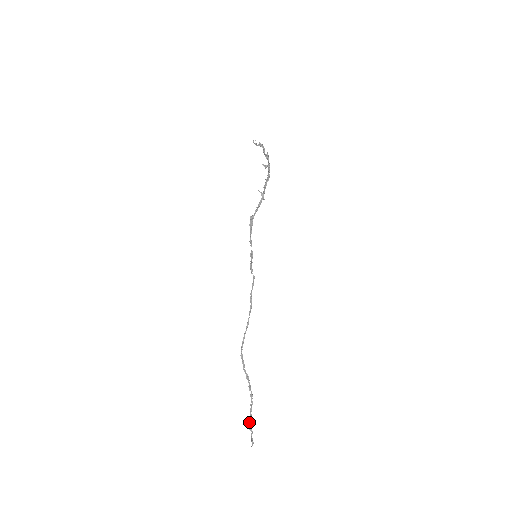
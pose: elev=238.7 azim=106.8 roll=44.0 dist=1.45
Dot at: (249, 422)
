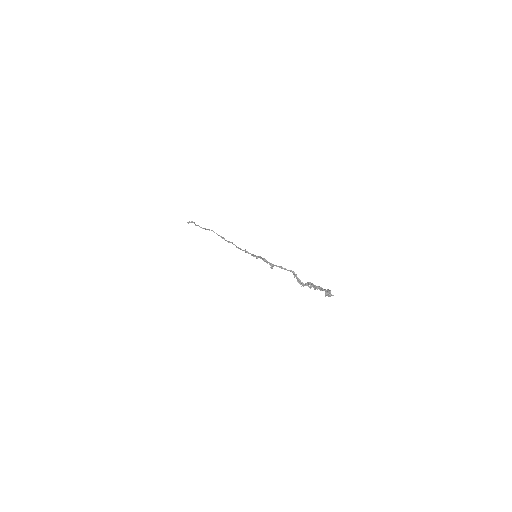
Dot at: (192, 222)
